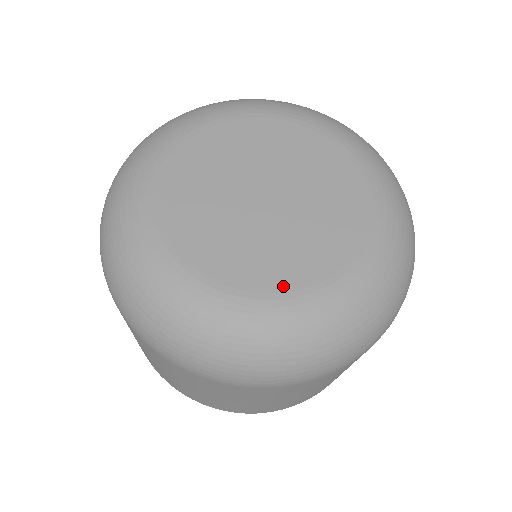
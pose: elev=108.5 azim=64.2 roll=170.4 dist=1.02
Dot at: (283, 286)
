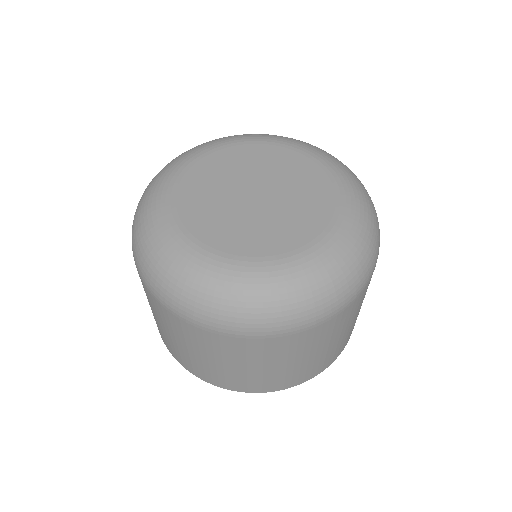
Dot at: (302, 242)
